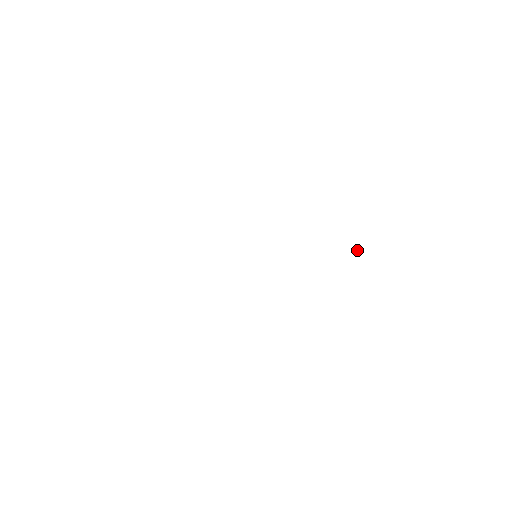
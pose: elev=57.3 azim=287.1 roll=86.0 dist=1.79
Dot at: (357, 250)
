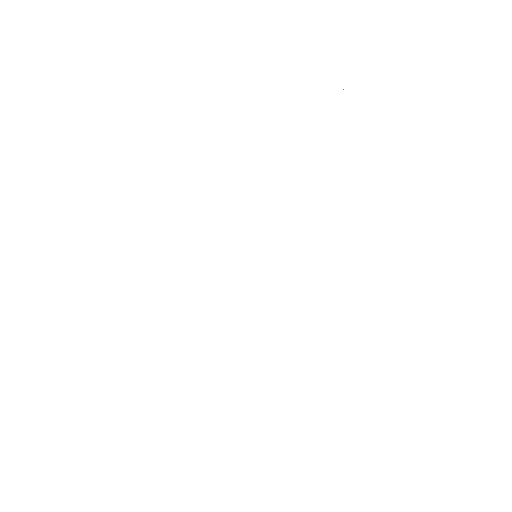
Dot at: occluded
